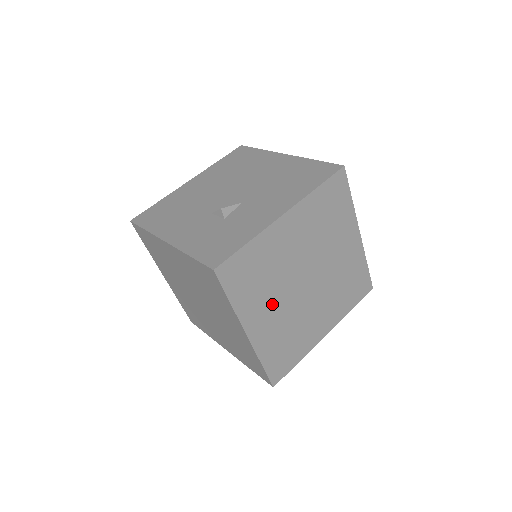
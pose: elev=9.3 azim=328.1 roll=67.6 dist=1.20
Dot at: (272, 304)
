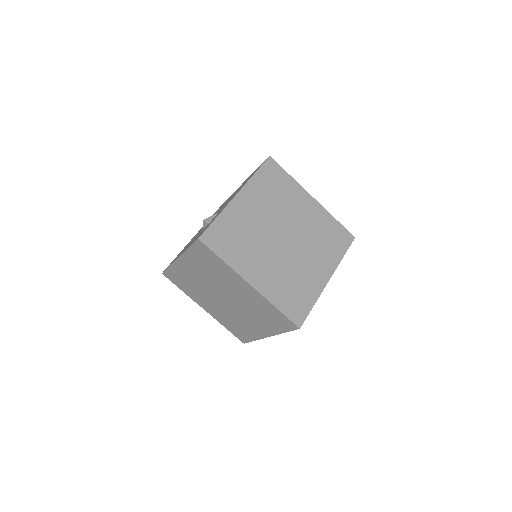
Dot at: (261, 259)
